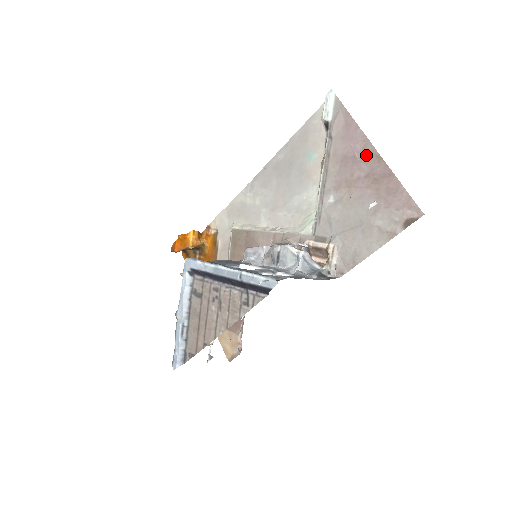
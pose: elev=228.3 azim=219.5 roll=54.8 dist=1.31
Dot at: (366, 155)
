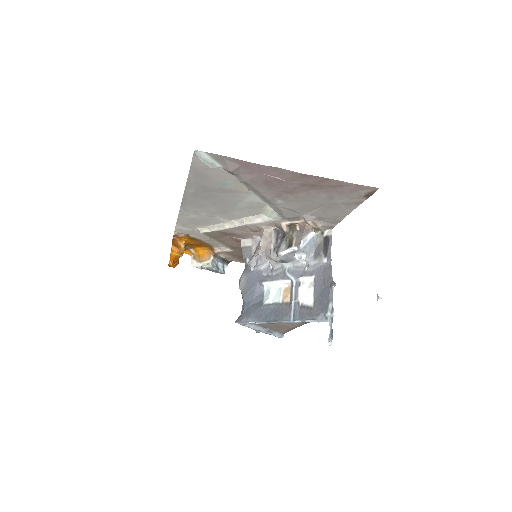
Dot at: (288, 177)
